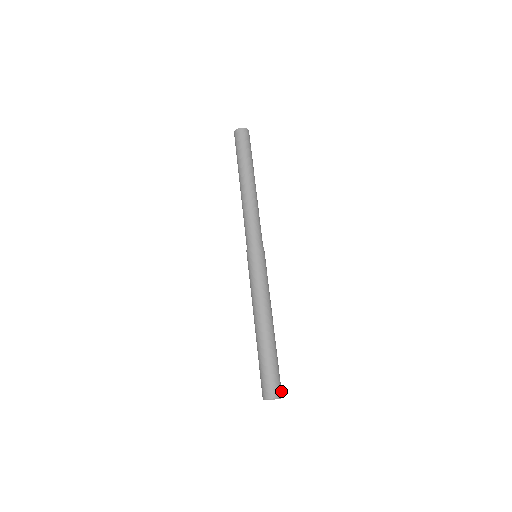
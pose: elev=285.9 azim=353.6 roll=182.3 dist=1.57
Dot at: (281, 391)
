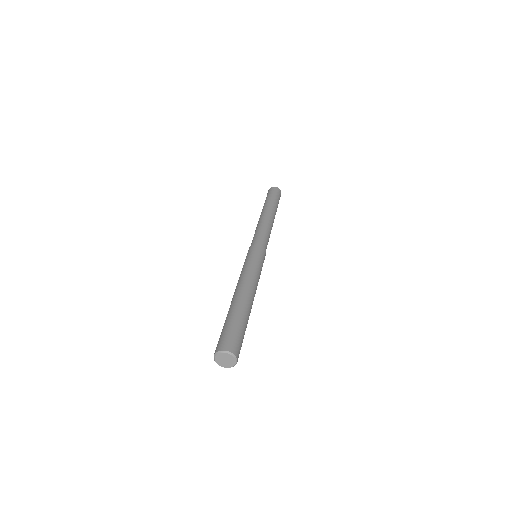
Dot at: (235, 349)
